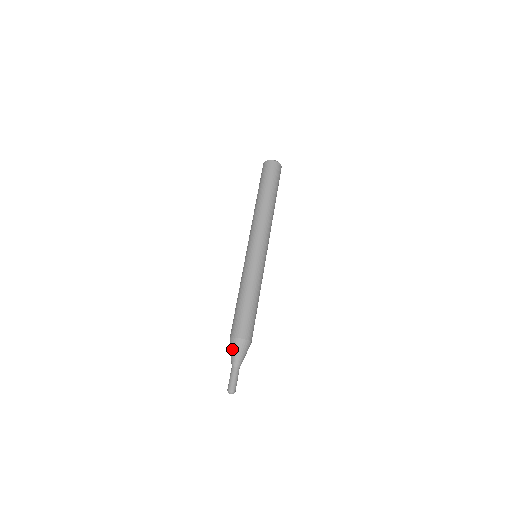
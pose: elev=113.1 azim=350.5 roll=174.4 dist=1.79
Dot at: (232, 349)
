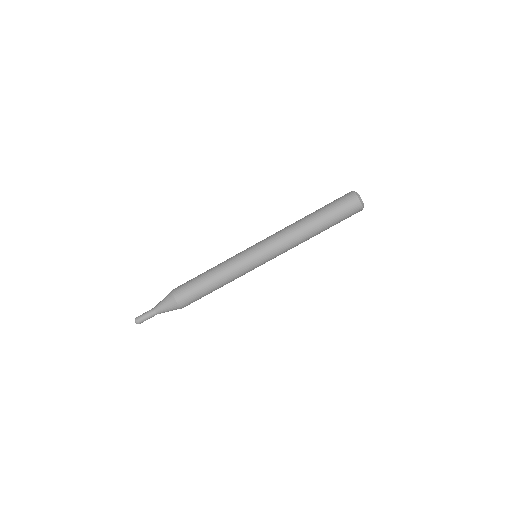
Dot at: (165, 300)
